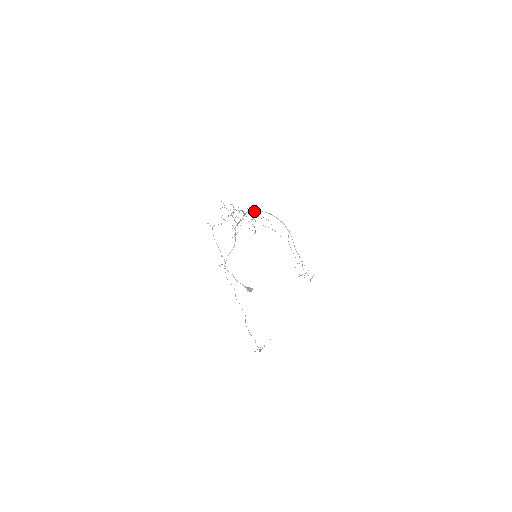
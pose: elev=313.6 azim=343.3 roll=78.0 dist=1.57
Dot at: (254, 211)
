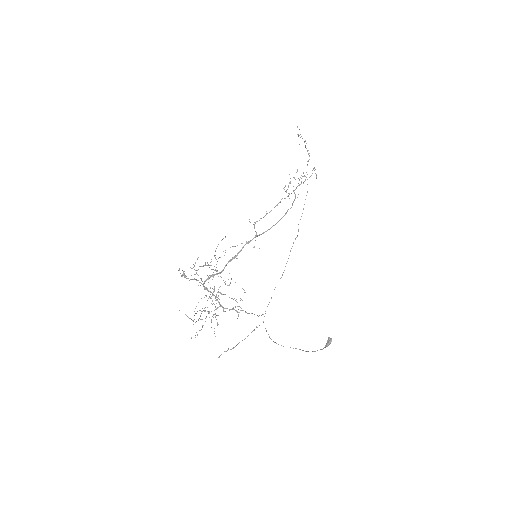
Dot at: occluded
